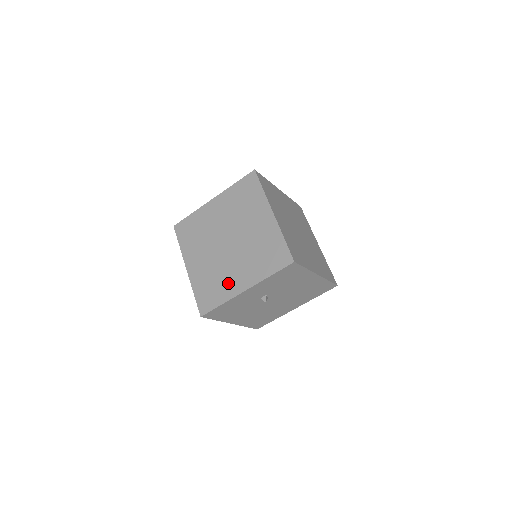
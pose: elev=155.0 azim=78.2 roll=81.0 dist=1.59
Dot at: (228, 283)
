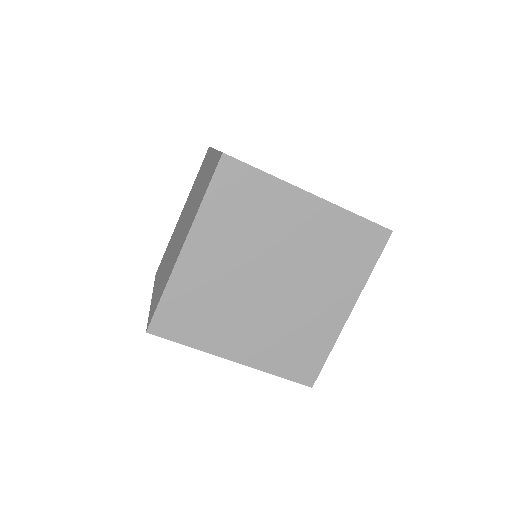
Dot at: (319, 324)
